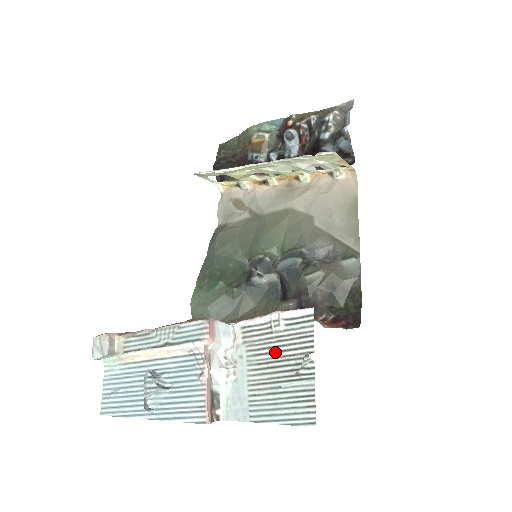
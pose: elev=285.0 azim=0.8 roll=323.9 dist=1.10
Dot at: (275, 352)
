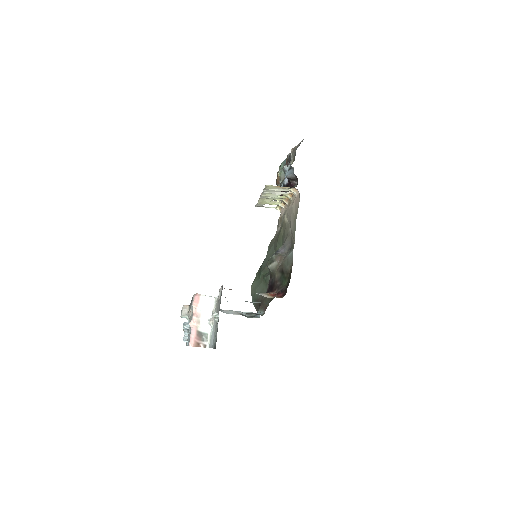
Dot at: occluded
